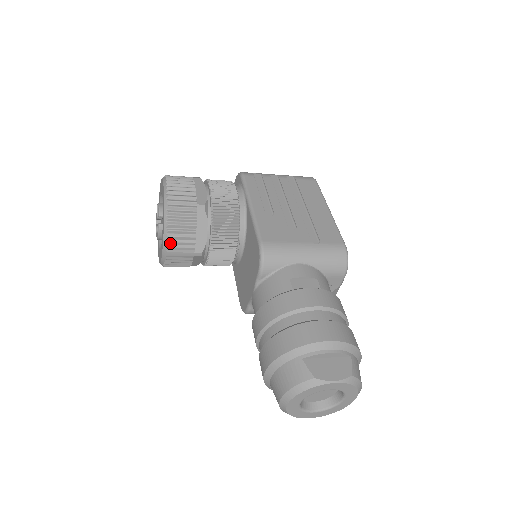
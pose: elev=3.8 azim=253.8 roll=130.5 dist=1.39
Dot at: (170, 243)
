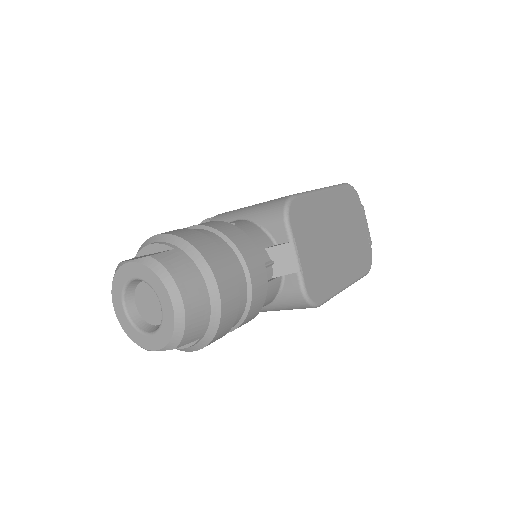
Dot at: occluded
